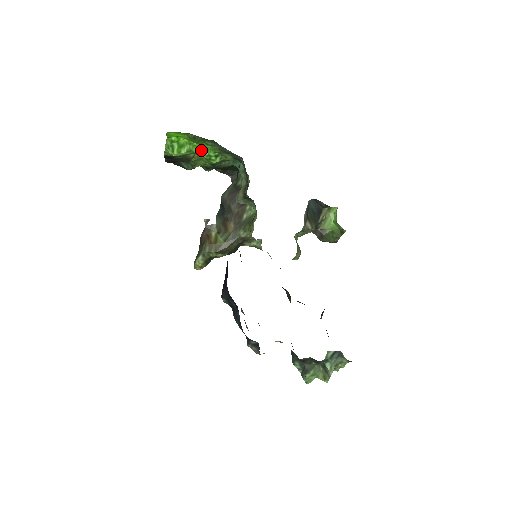
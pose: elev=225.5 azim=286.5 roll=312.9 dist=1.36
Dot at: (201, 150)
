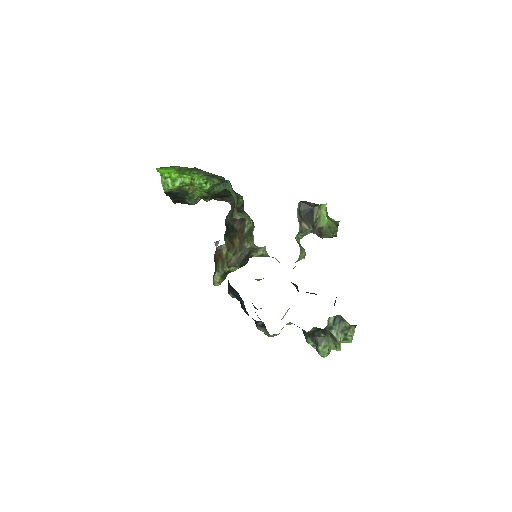
Dot at: (192, 180)
